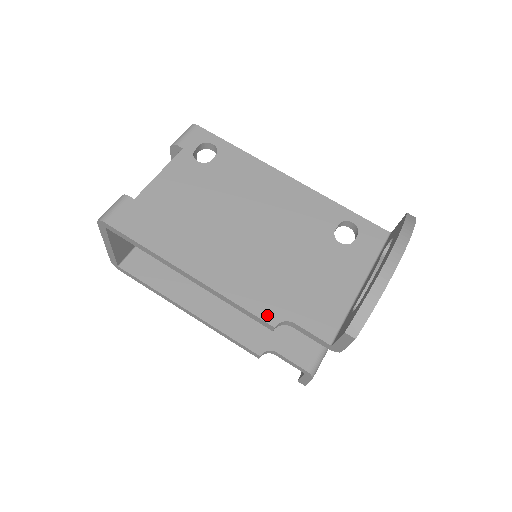
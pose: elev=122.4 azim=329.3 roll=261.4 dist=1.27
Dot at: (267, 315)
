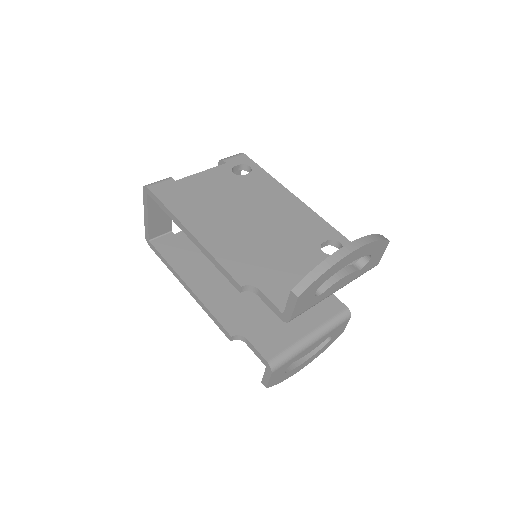
Dot at: (239, 277)
